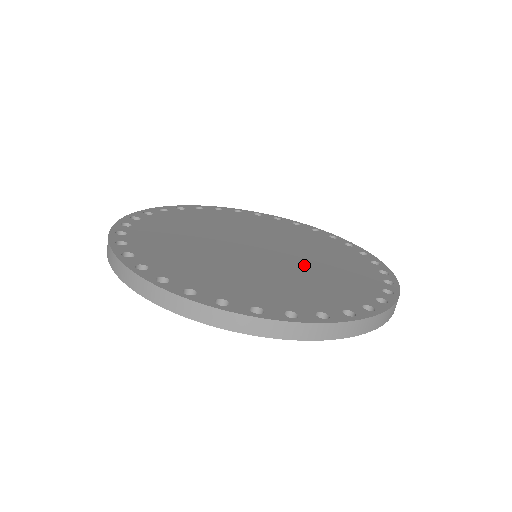
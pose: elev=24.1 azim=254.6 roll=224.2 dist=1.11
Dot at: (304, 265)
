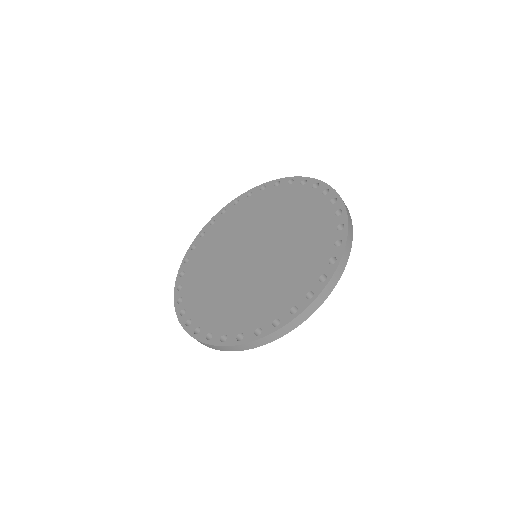
Dot at: (276, 263)
